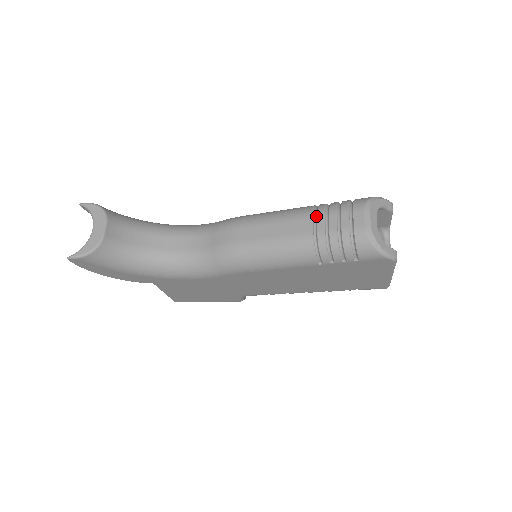
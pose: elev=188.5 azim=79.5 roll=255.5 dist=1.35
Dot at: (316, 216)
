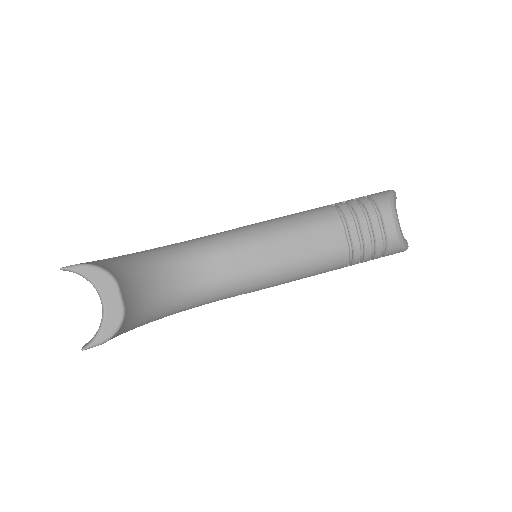
Dot at: (347, 224)
